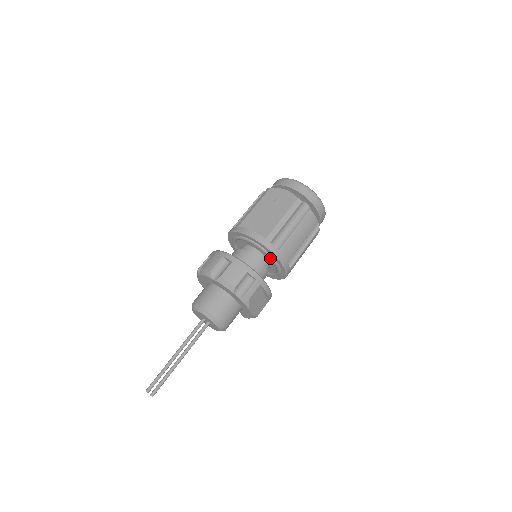
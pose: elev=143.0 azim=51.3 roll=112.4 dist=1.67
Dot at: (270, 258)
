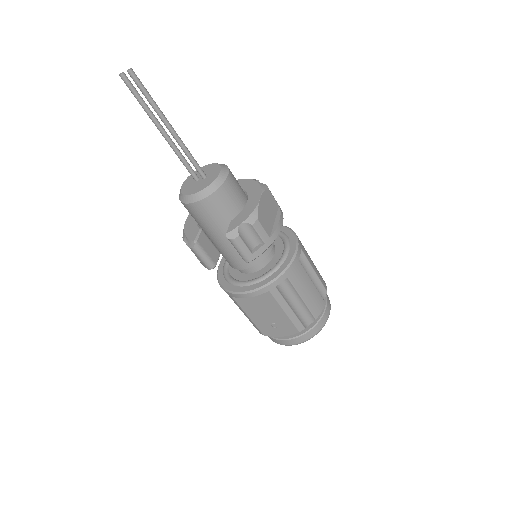
Dot at: (283, 237)
